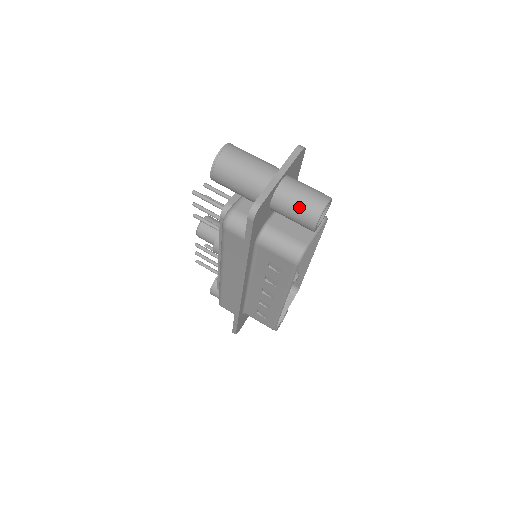
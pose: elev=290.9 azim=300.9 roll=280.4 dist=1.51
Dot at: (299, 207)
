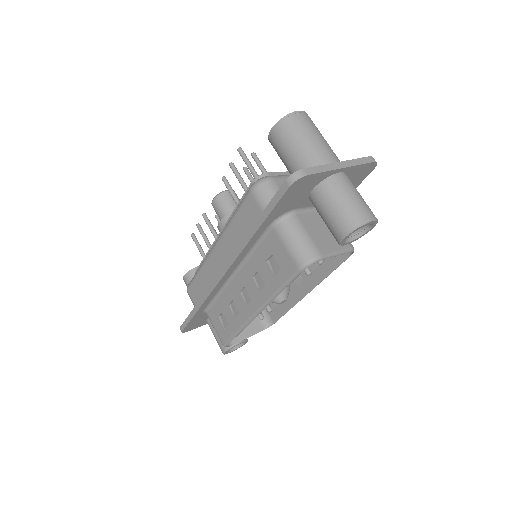
Dot at: (341, 206)
